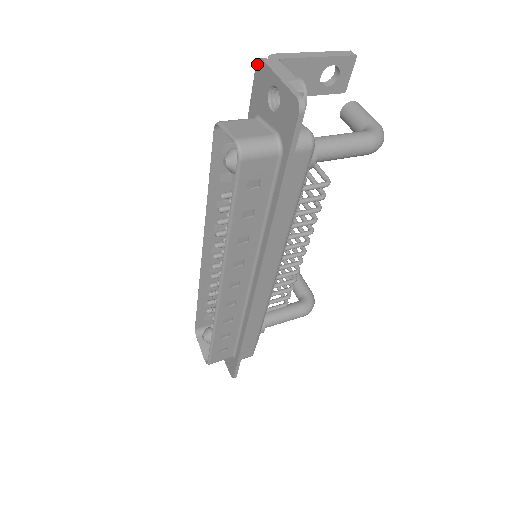
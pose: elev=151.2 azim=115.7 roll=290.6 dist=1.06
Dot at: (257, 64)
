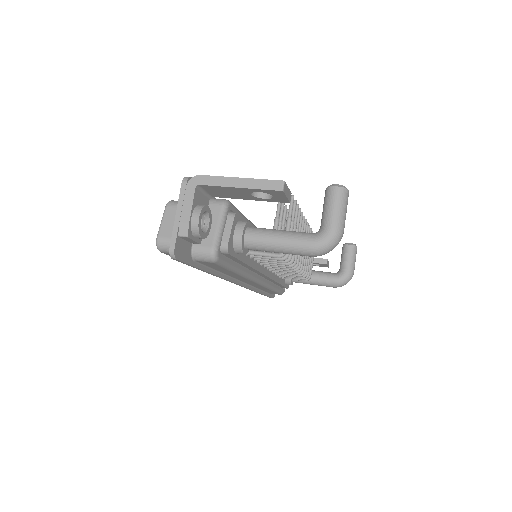
Dot at: (186, 179)
